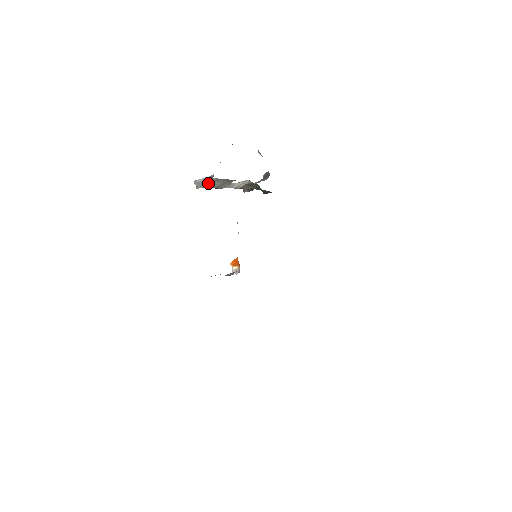
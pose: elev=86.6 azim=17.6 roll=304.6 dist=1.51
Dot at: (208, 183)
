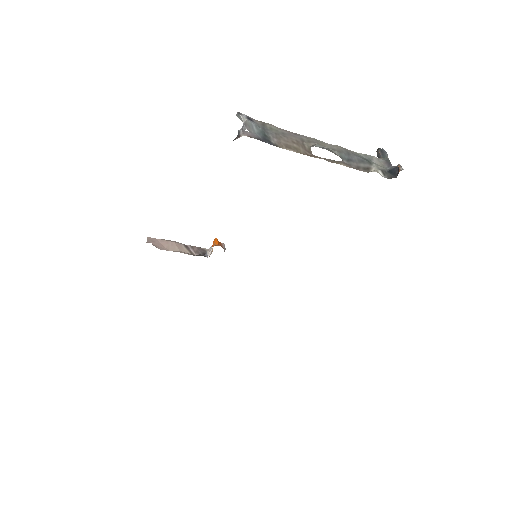
Dot at: occluded
